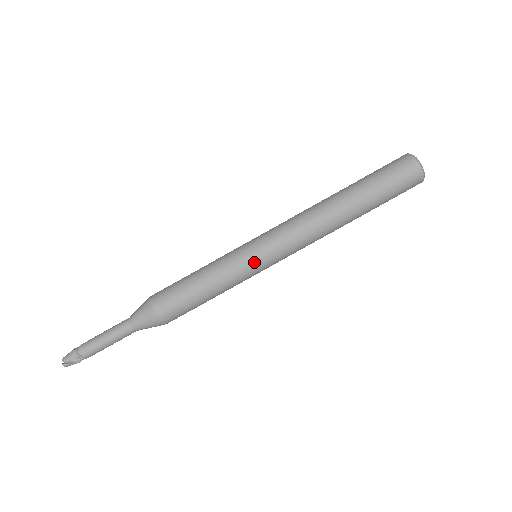
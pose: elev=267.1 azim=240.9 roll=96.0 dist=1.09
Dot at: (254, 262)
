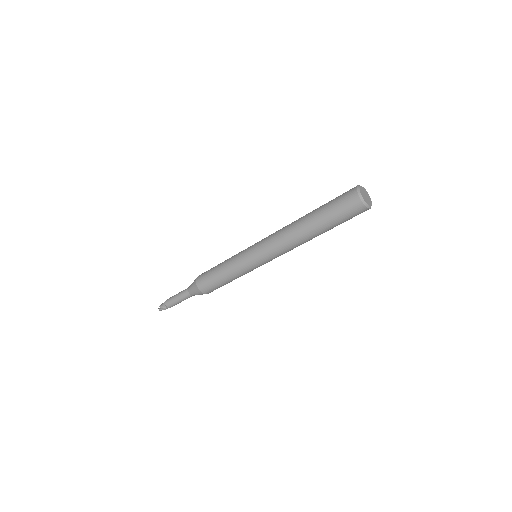
Dot at: (249, 260)
